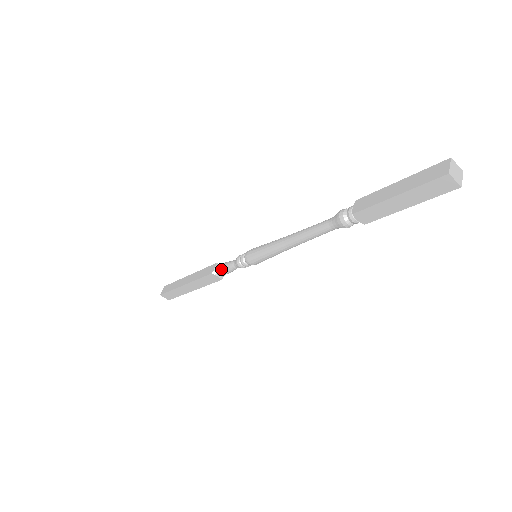
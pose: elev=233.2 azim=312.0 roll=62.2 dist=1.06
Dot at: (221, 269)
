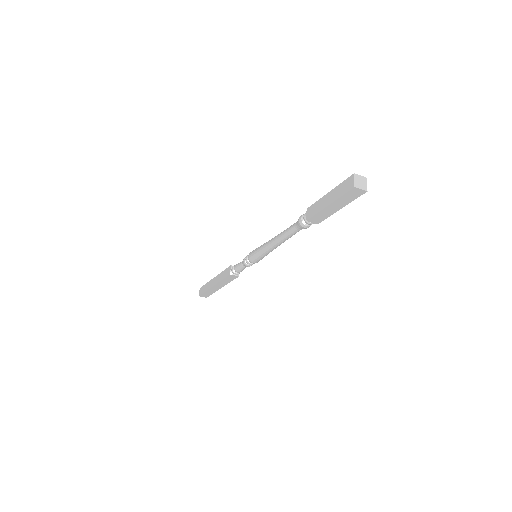
Dot at: (235, 270)
